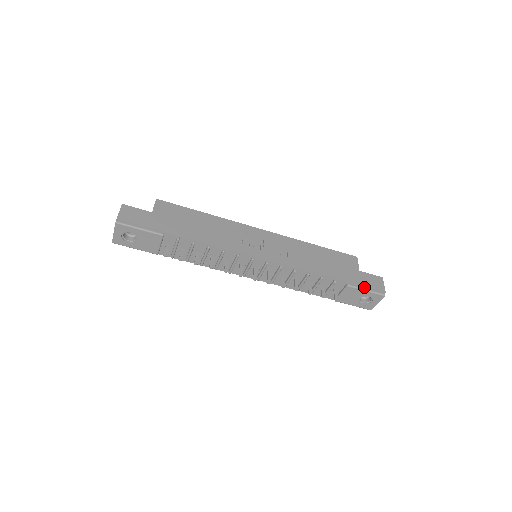
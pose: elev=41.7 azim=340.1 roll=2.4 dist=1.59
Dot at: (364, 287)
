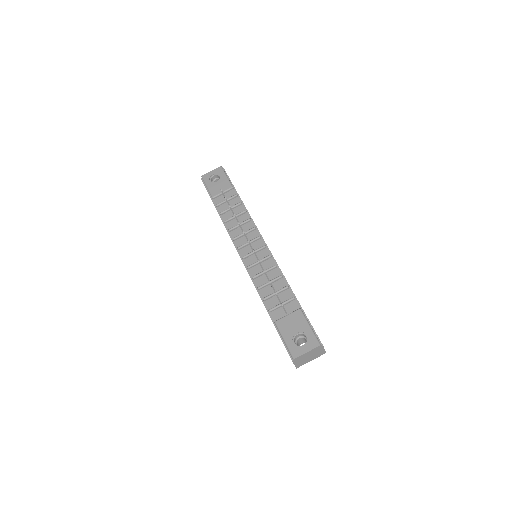
Dot at: (310, 324)
